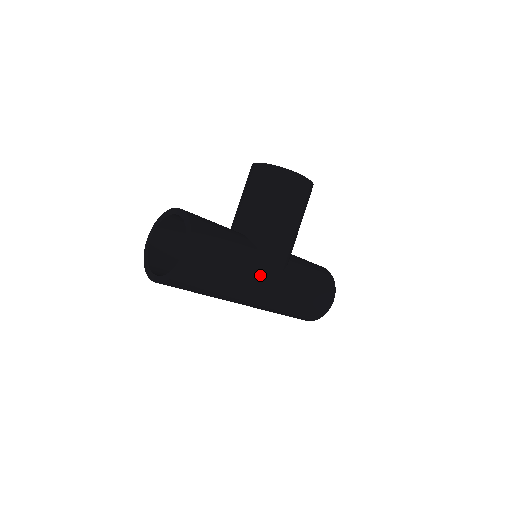
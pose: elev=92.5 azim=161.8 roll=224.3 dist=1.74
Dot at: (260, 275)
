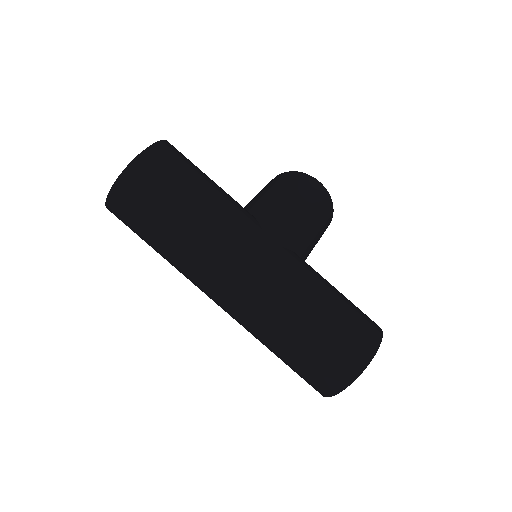
Dot at: (248, 226)
